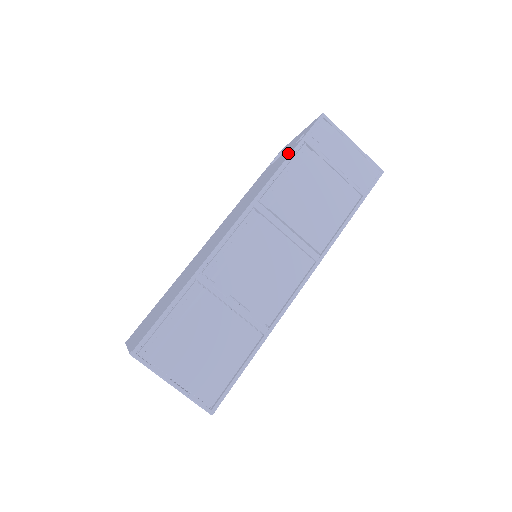
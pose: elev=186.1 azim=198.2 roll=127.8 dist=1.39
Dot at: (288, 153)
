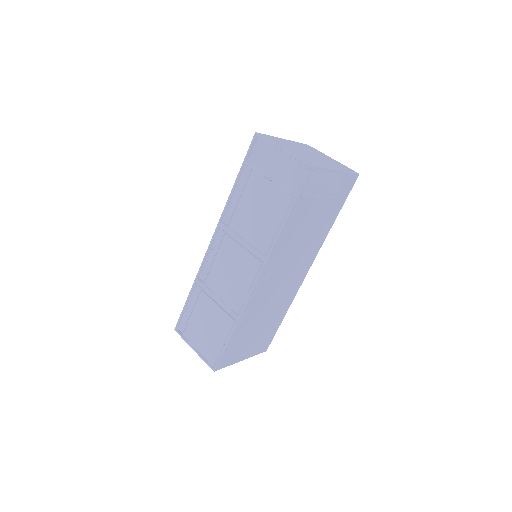
Dot at: occluded
